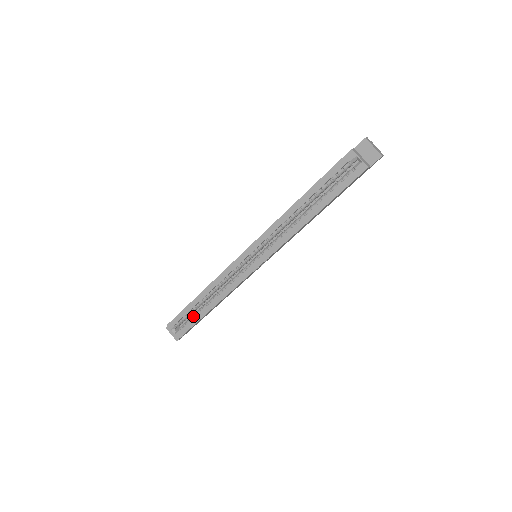
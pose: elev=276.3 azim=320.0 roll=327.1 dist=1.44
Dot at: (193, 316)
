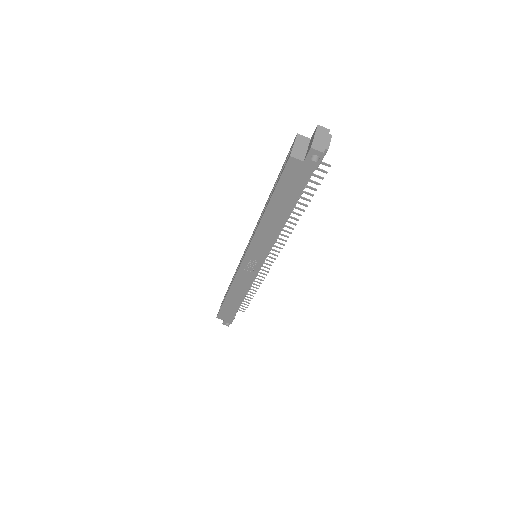
Dot at: occluded
